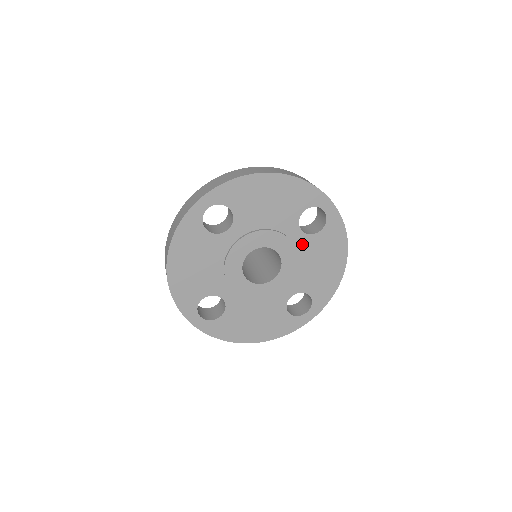
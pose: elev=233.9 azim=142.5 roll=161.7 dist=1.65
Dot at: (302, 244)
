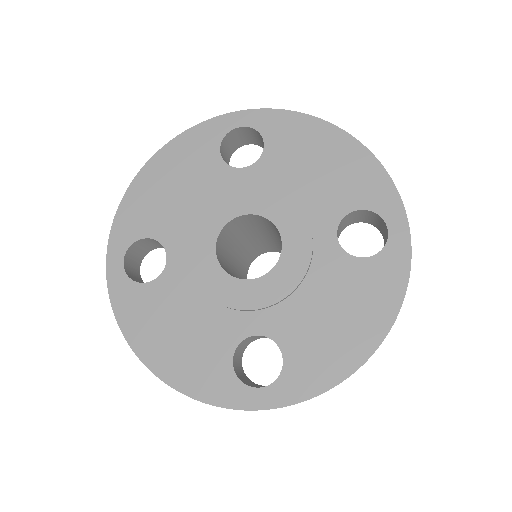
Dot at: (325, 259)
